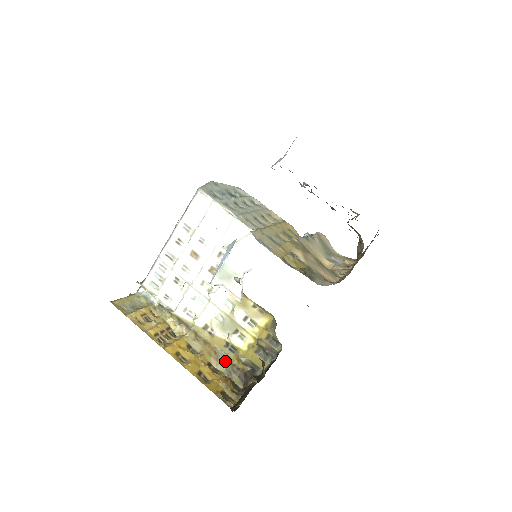
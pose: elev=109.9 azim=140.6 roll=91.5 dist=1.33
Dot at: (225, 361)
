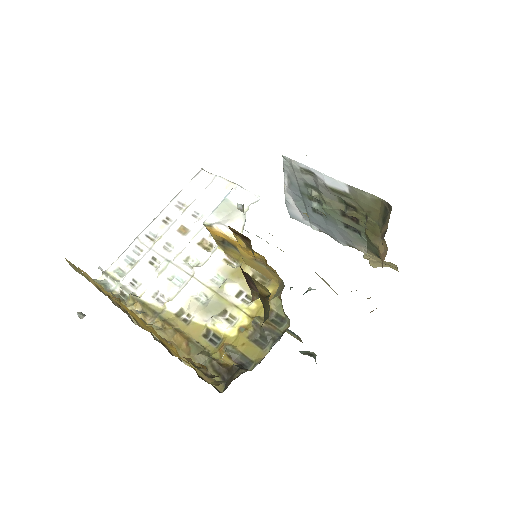
Dot at: (201, 353)
